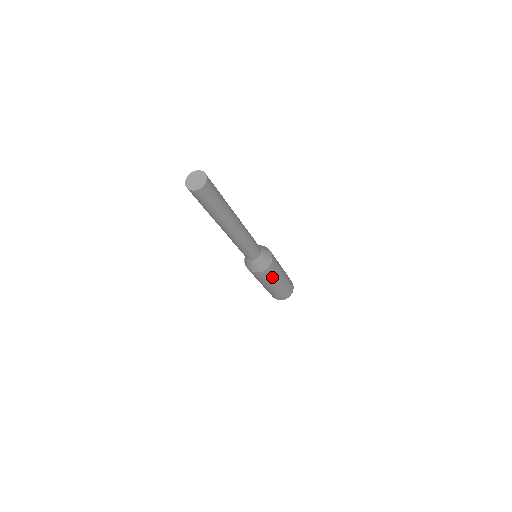
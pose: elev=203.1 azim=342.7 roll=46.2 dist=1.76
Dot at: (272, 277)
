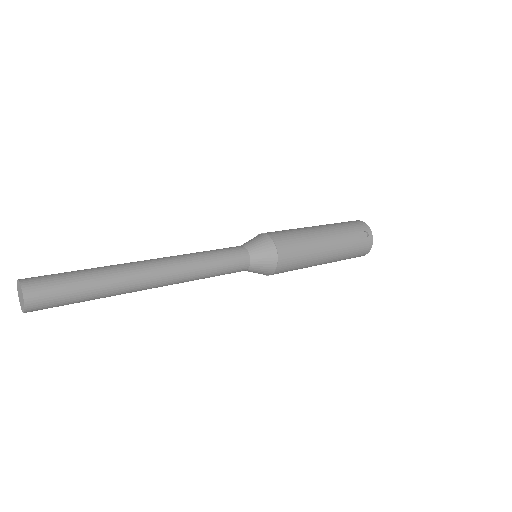
Dot at: occluded
